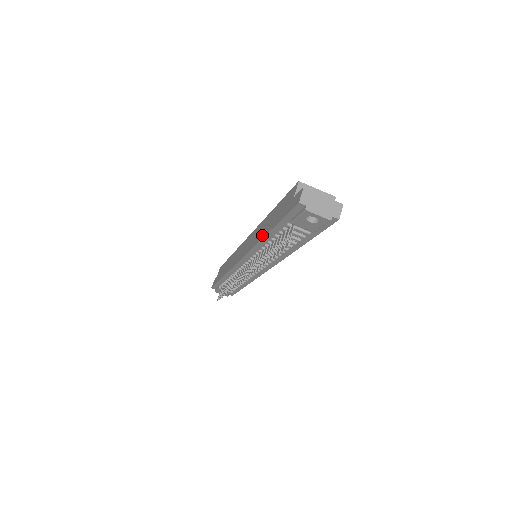
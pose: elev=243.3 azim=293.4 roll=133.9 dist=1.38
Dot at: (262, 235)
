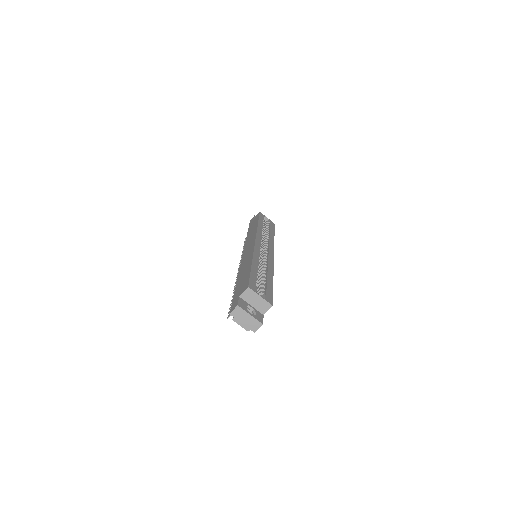
Dot at: (239, 274)
